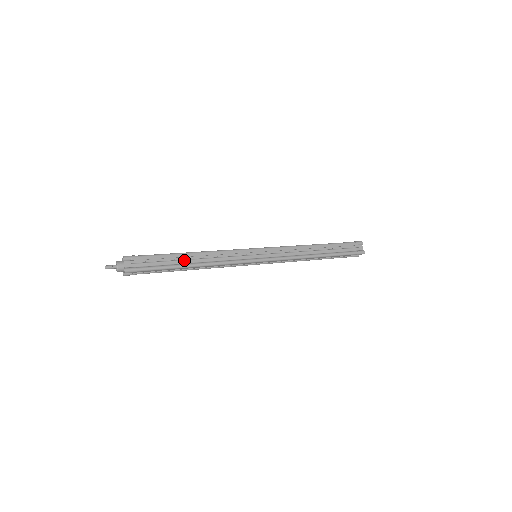
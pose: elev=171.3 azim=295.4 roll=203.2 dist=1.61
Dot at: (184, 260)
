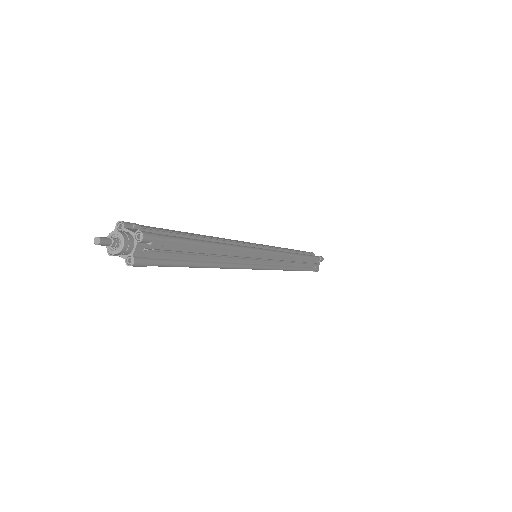
Dot at: occluded
